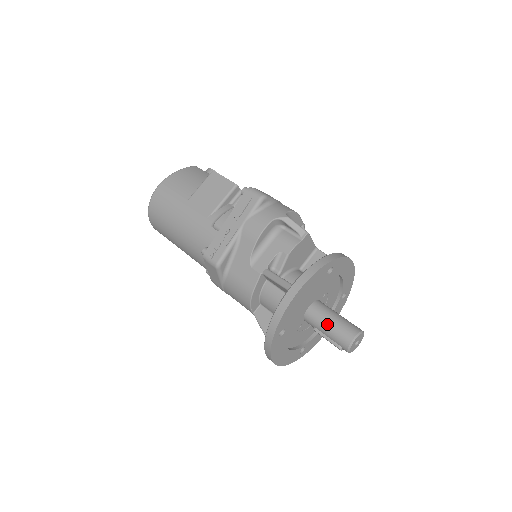
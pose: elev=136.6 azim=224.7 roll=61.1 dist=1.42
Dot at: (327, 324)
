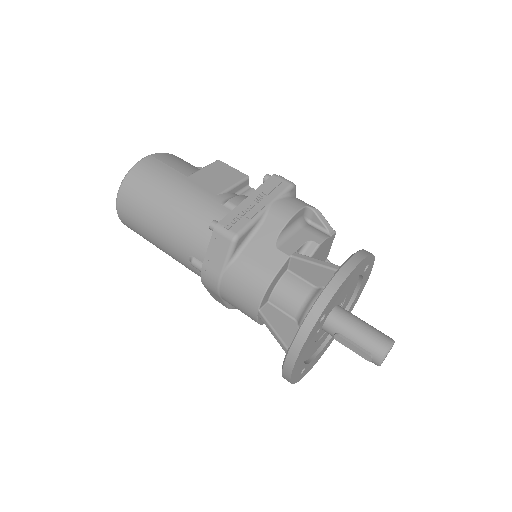
Dot at: (358, 327)
